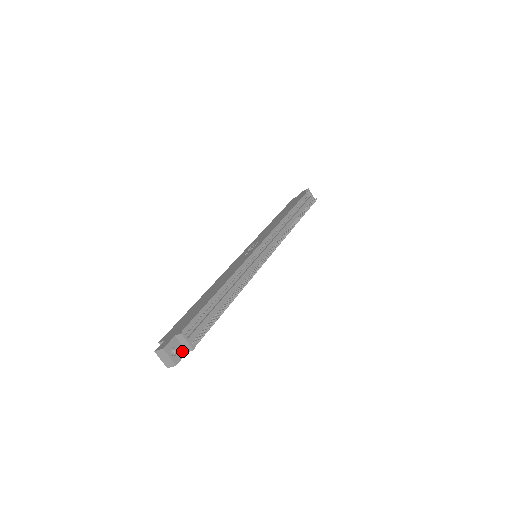
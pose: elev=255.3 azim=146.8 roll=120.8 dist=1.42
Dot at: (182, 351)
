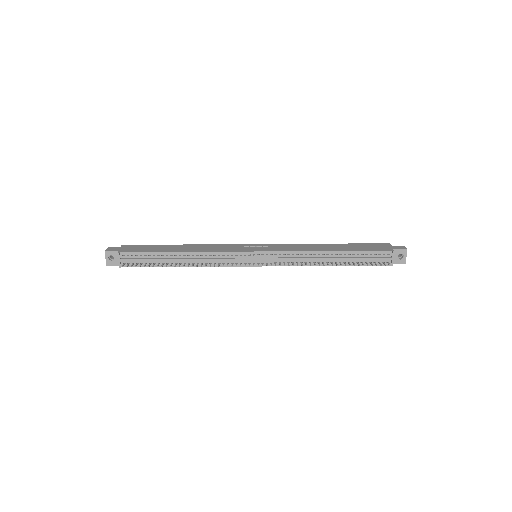
Dot at: (117, 262)
